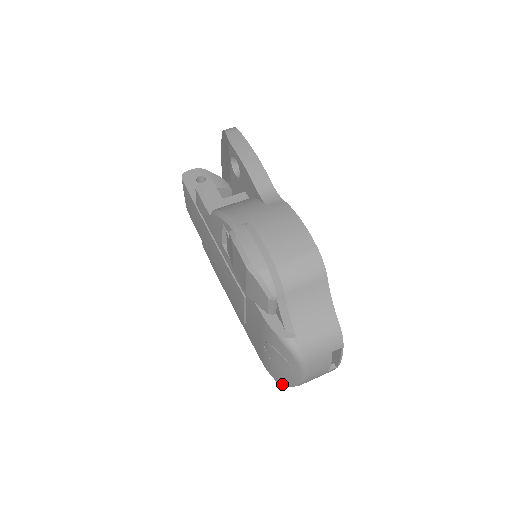
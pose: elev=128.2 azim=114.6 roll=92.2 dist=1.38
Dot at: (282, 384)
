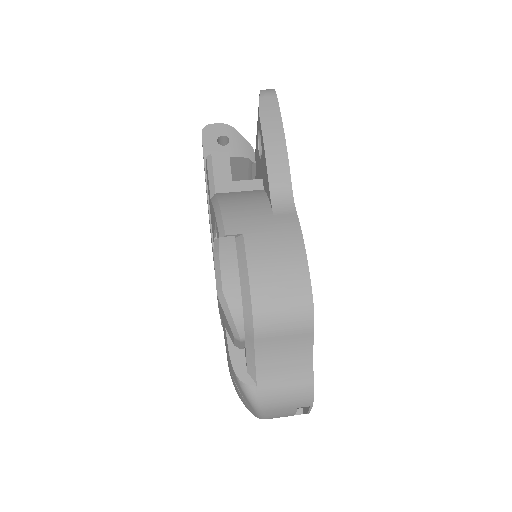
Dot at: occluded
